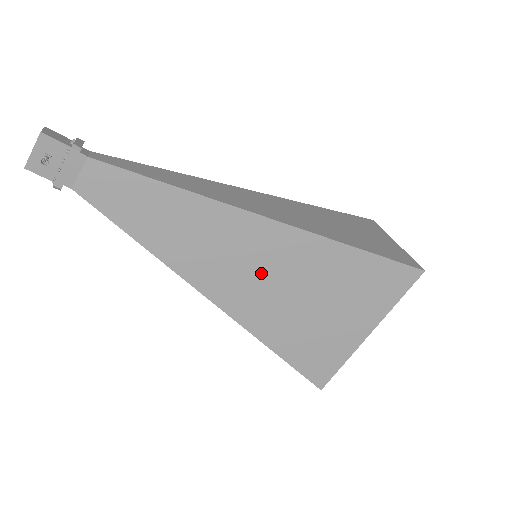
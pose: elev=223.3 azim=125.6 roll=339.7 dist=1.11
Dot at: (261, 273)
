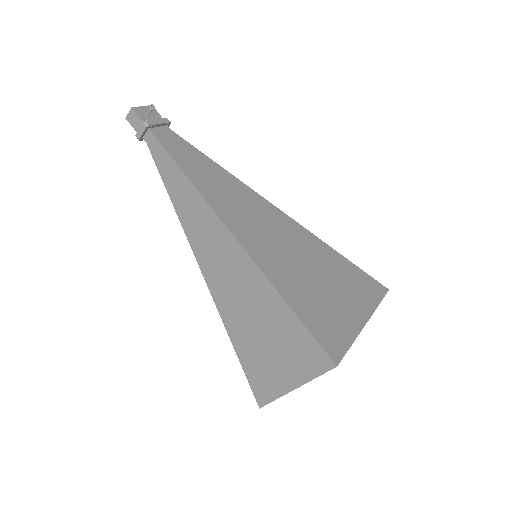
Dot at: (274, 236)
